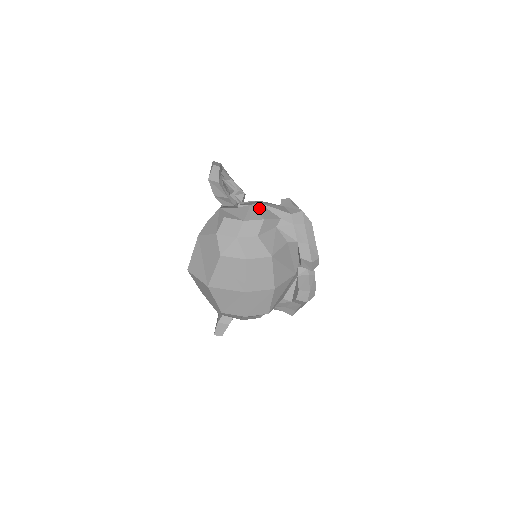
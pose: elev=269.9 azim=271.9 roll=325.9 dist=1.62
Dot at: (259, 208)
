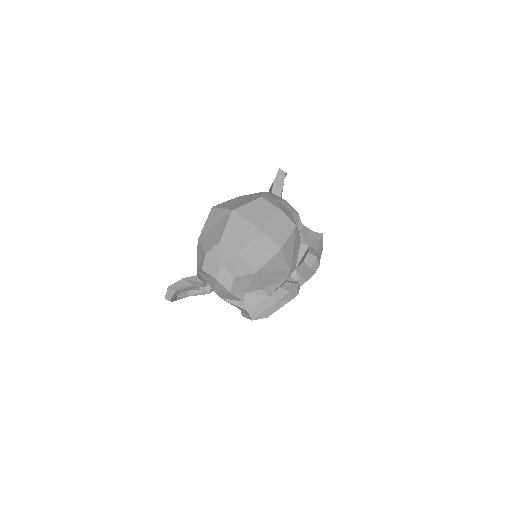
Dot at: occluded
